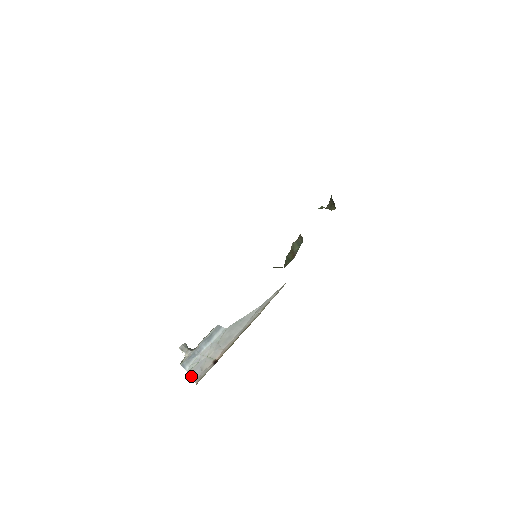
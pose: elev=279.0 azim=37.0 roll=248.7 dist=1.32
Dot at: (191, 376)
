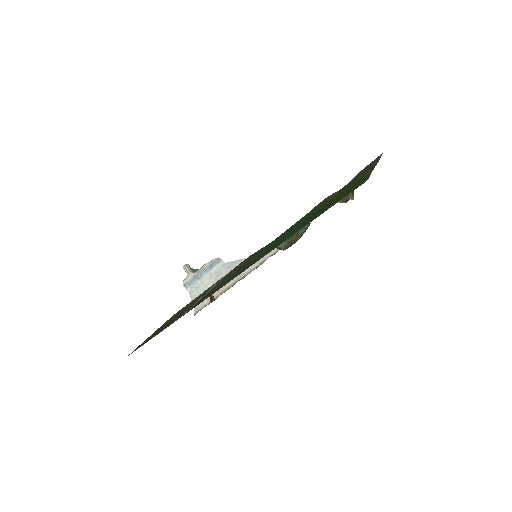
Dot at: (191, 300)
